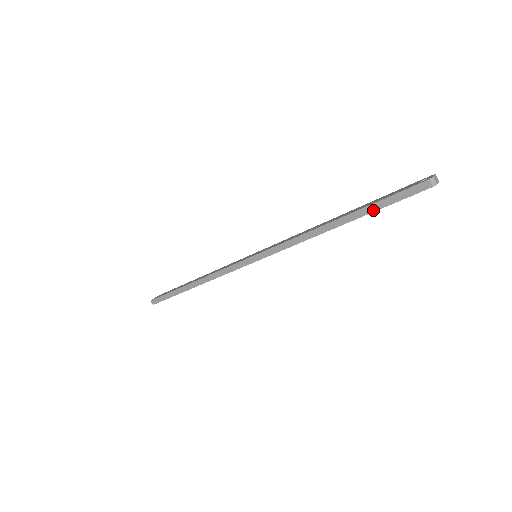
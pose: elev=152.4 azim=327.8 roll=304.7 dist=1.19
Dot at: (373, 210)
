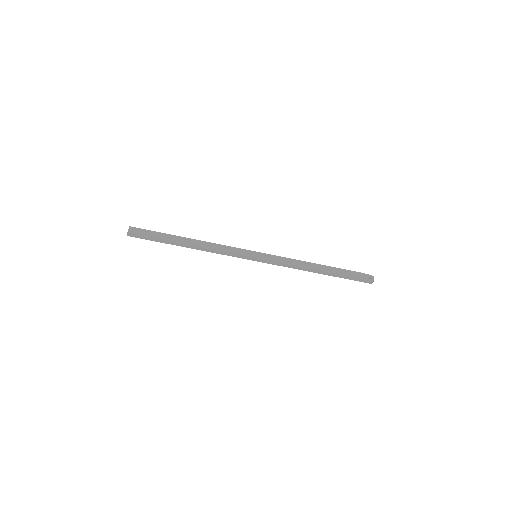
Dot at: (342, 277)
